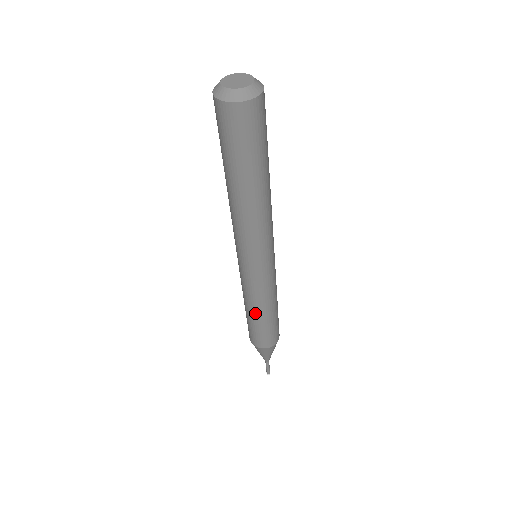
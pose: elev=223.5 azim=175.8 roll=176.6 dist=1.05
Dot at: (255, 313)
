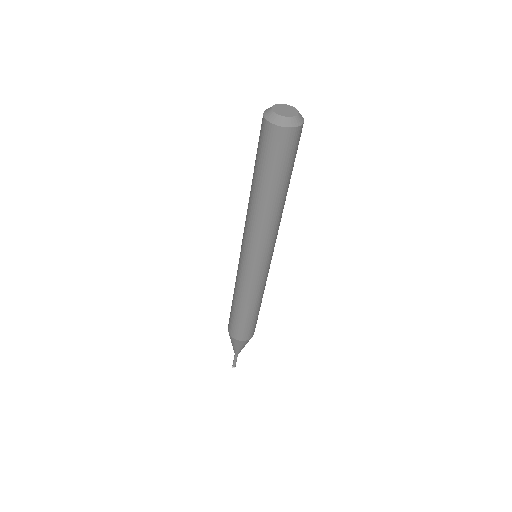
Dot at: (253, 307)
